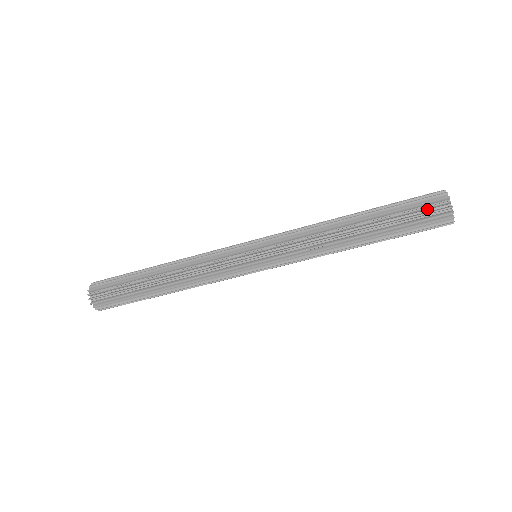
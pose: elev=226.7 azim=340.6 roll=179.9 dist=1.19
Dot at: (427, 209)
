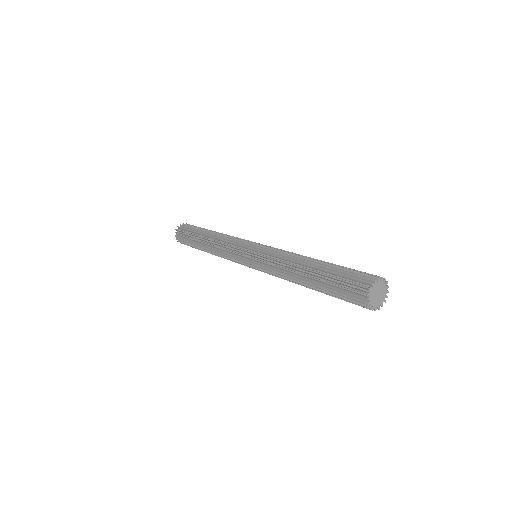
Dot at: (352, 298)
